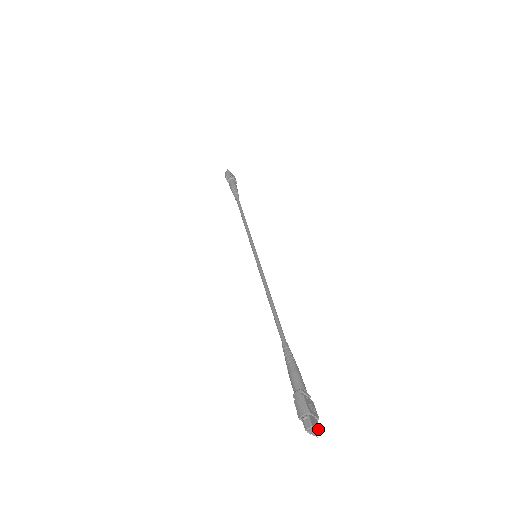
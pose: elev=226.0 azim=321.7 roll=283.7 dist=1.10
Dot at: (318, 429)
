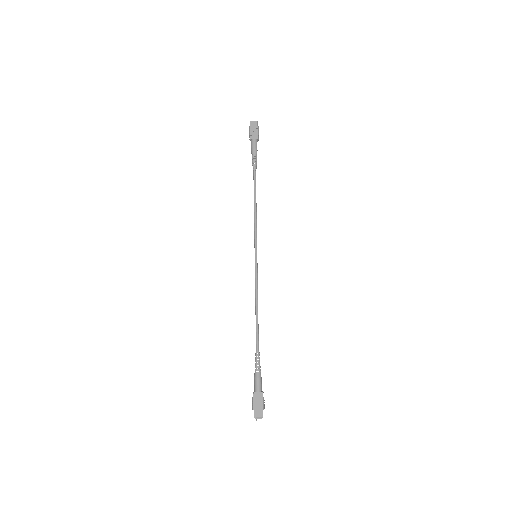
Dot at: (260, 417)
